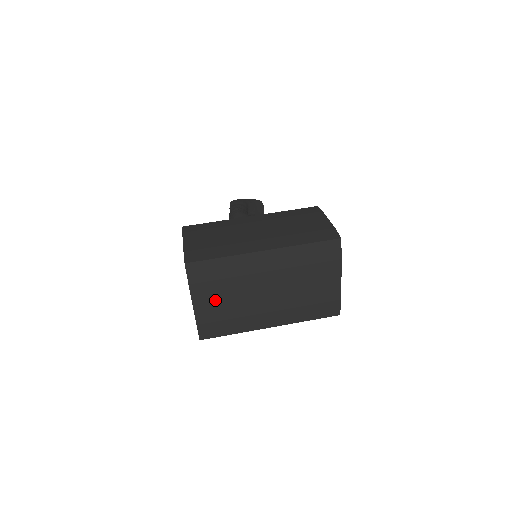
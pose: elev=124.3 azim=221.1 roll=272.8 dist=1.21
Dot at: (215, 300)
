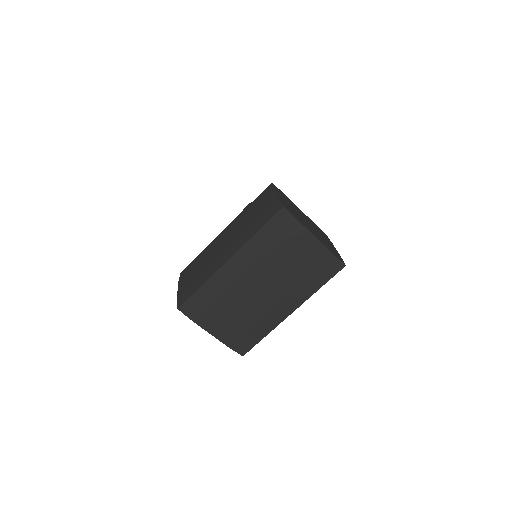
Dot at: (225, 321)
